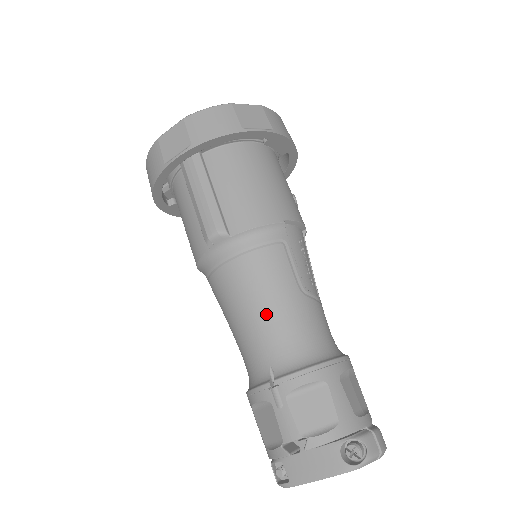
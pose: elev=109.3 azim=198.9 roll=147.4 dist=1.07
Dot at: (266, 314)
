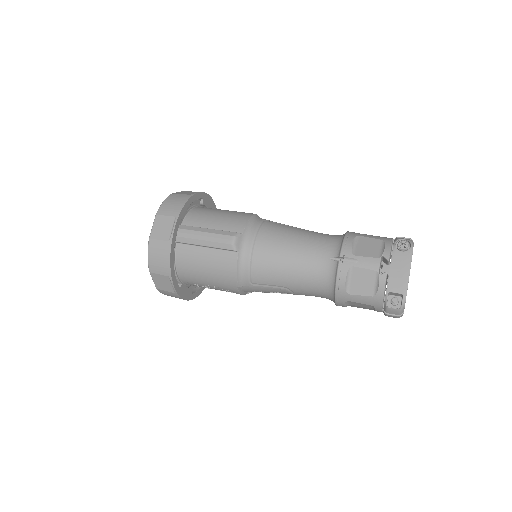
Dot at: (299, 244)
